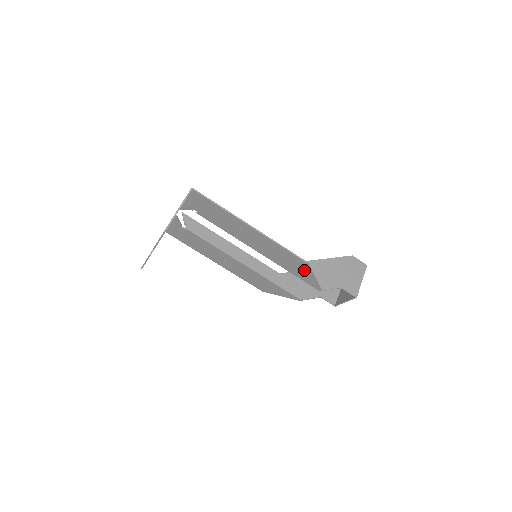
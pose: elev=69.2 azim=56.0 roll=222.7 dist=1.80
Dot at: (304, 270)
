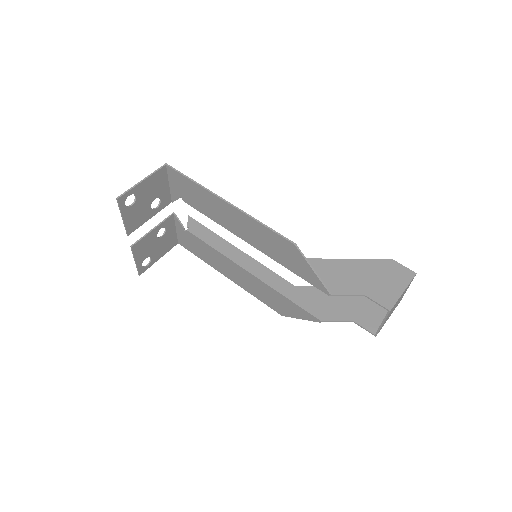
Dot at: (297, 259)
